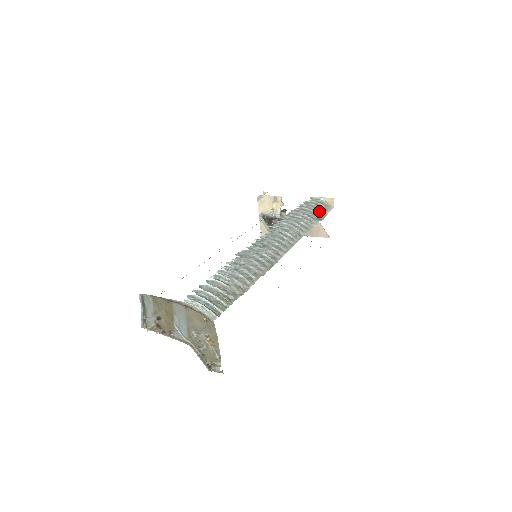
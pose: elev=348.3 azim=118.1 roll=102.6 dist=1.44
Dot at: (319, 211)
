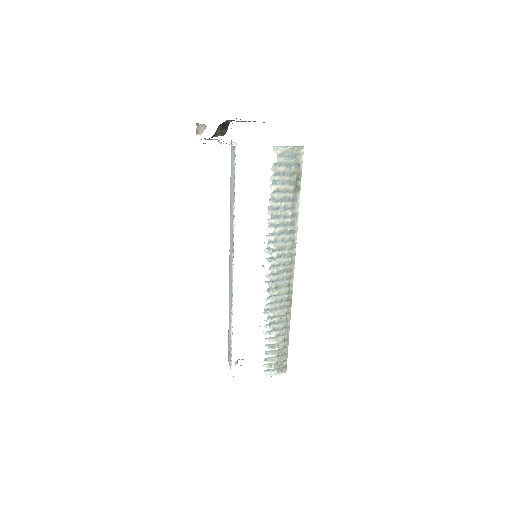
Dot at: (294, 178)
